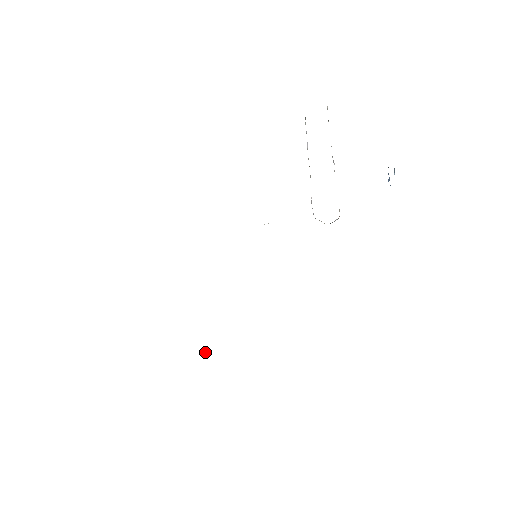
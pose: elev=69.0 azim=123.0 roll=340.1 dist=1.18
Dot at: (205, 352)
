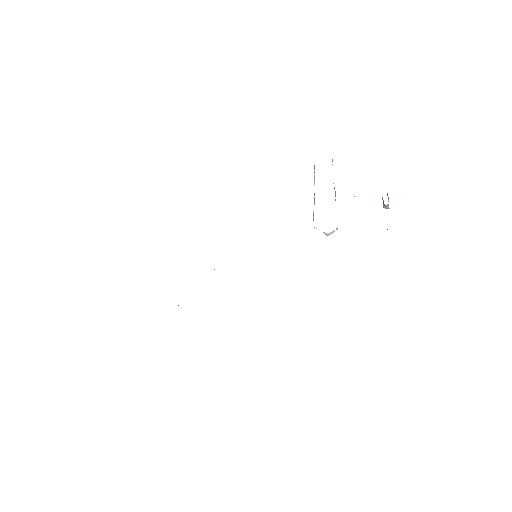
Dot at: occluded
